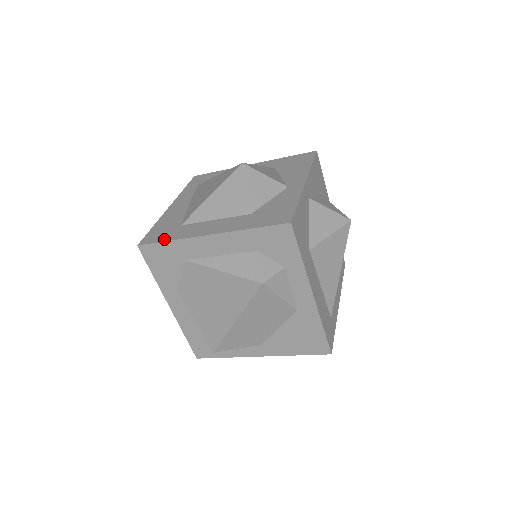
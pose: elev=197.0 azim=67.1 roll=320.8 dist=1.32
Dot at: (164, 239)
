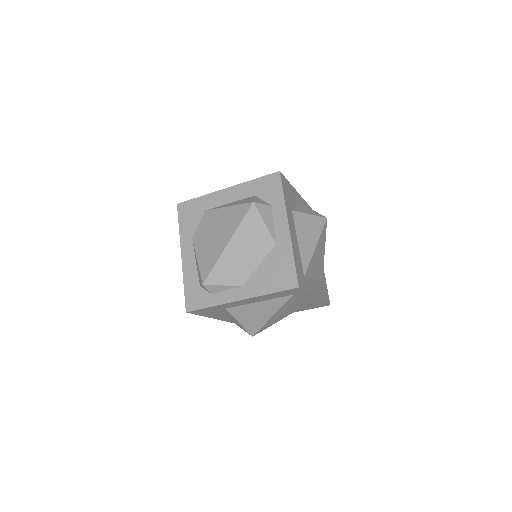
Dot at: (196, 199)
